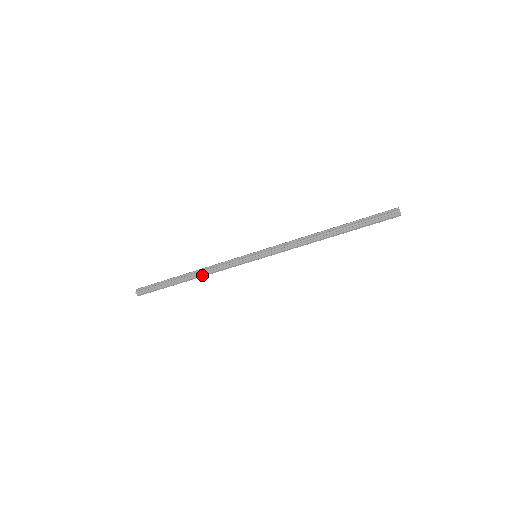
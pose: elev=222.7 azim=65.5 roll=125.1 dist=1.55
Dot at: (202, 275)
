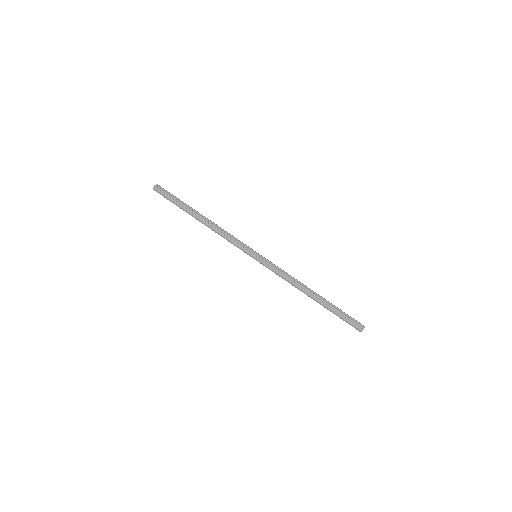
Dot at: (211, 227)
